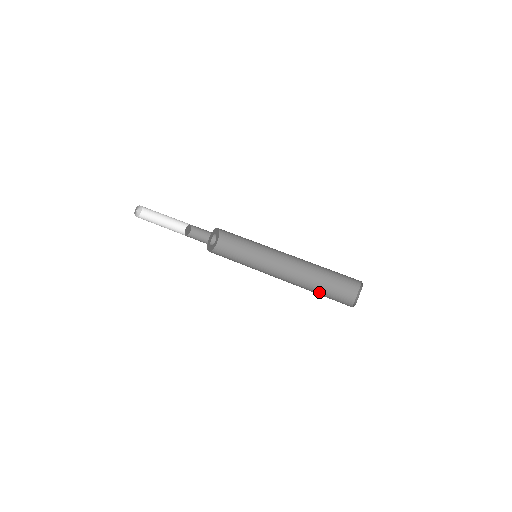
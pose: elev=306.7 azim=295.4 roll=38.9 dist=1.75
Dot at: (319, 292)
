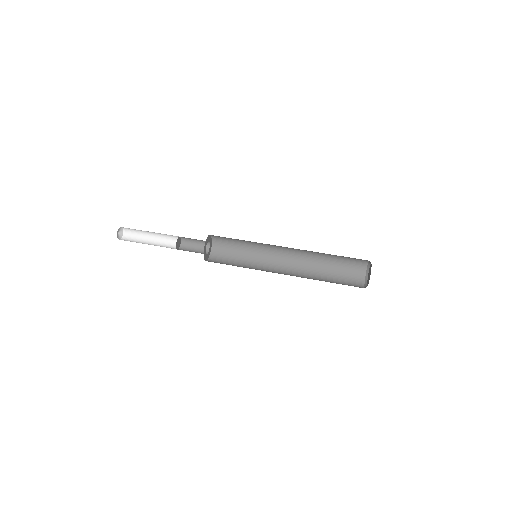
Dot at: (327, 281)
